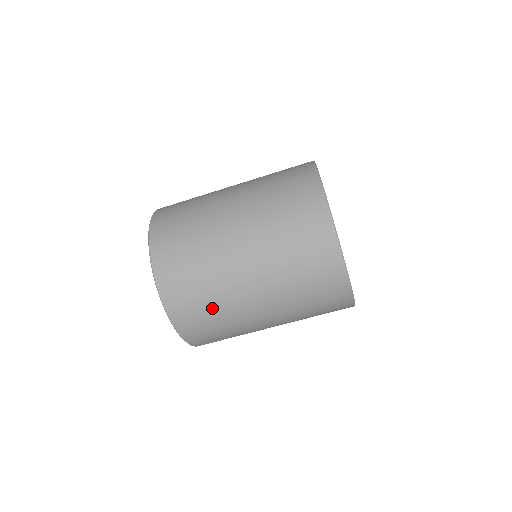
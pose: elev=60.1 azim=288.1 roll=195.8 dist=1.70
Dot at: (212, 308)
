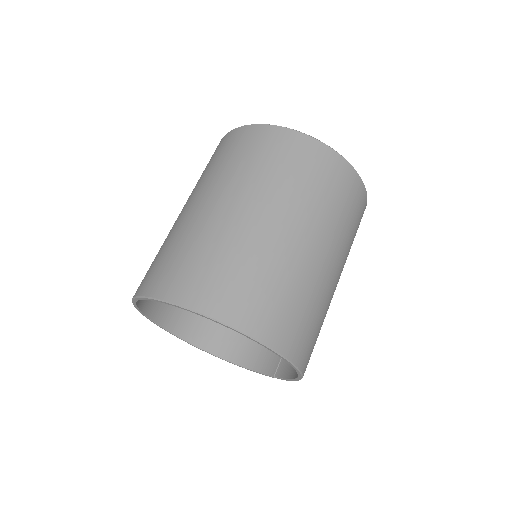
Dot at: (312, 311)
